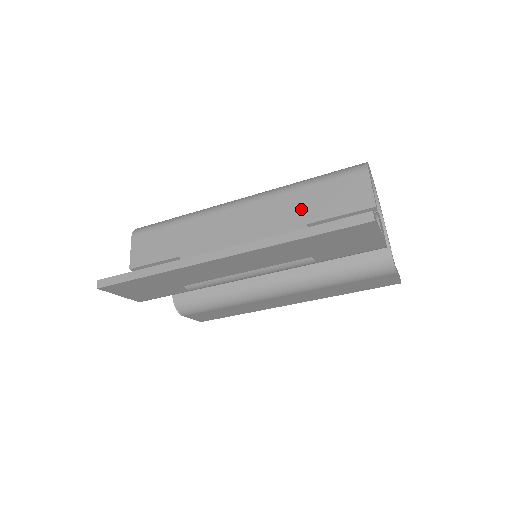
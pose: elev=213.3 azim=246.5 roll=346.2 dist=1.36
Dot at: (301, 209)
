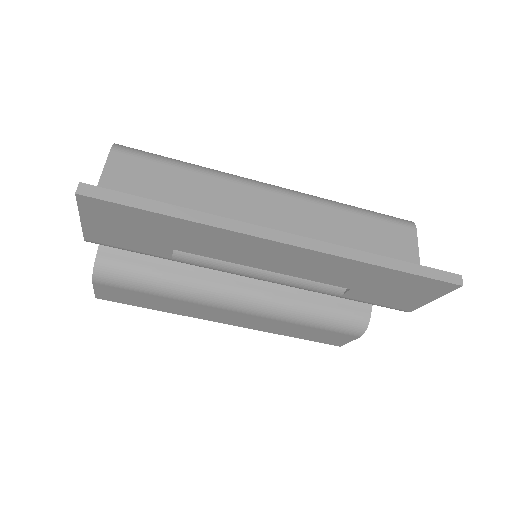
Dot at: (346, 233)
